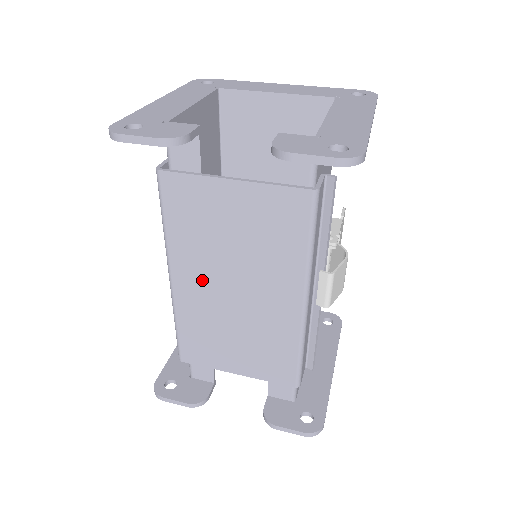
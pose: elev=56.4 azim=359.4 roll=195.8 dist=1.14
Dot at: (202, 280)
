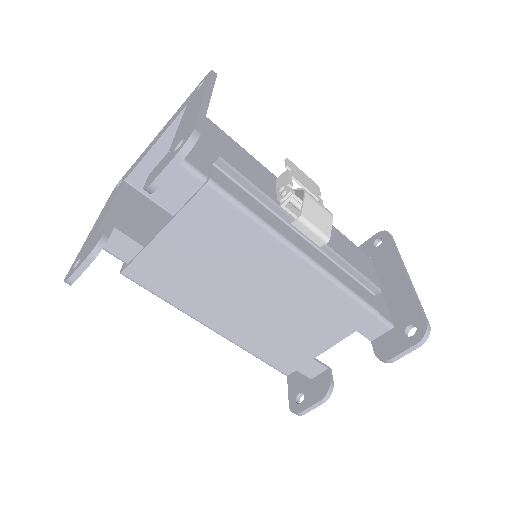
Dot at: (228, 310)
